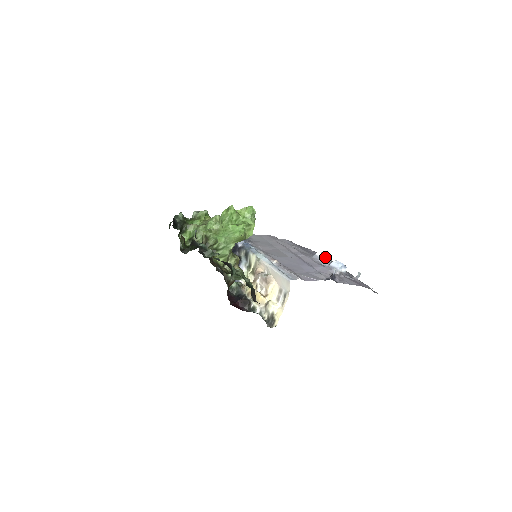
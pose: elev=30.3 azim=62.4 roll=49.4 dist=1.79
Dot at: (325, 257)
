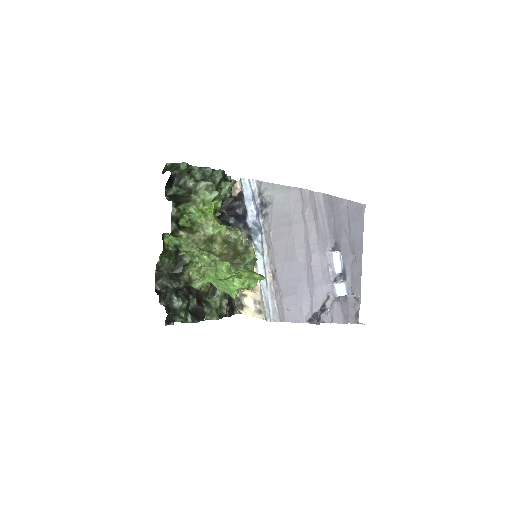
Dot at: (338, 268)
